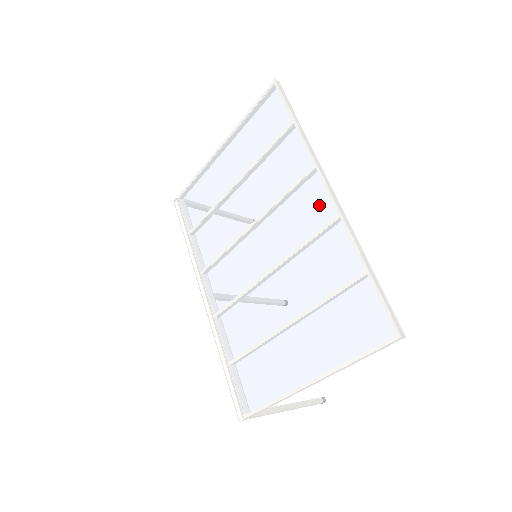
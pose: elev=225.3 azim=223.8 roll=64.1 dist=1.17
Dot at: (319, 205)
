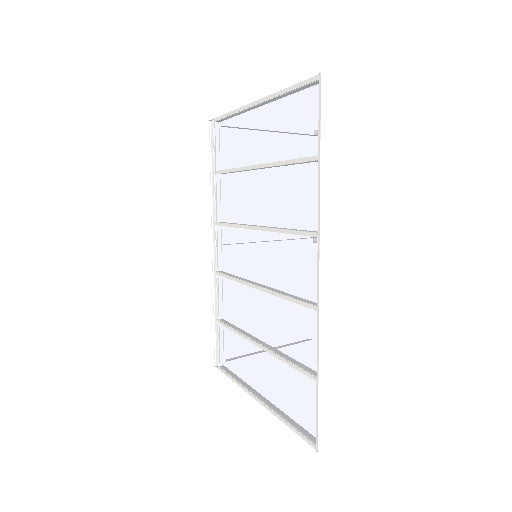
Dot at: (308, 279)
